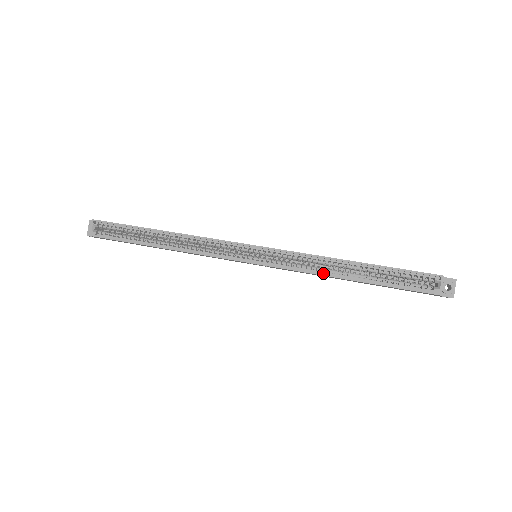
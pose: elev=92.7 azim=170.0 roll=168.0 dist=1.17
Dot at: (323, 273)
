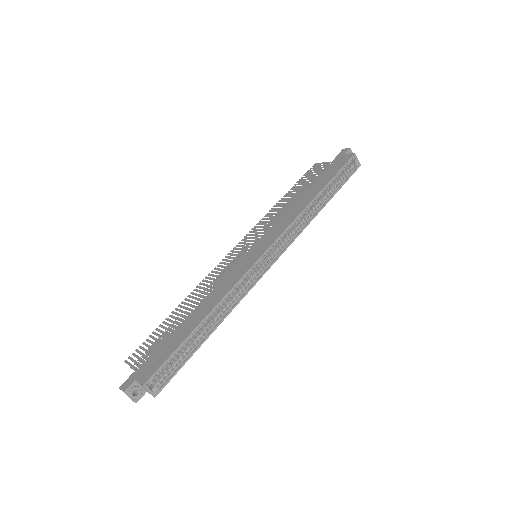
Dot at: (310, 219)
